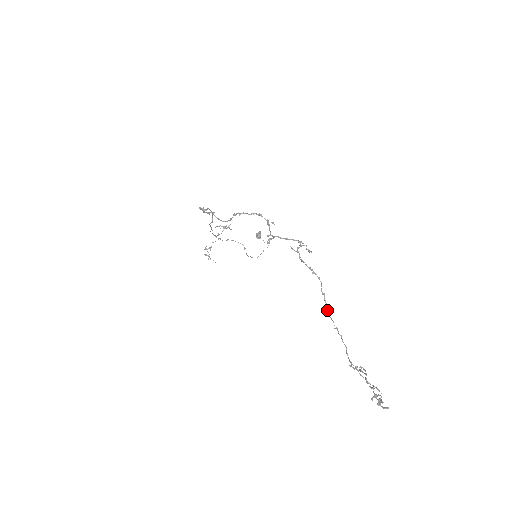
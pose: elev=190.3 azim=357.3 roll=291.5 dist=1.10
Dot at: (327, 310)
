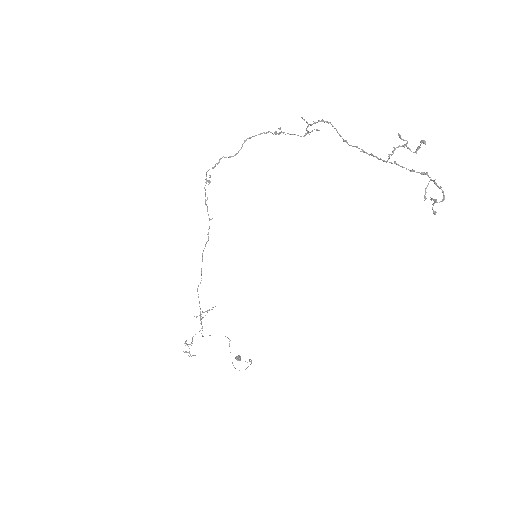
Dot at: (348, 144)
